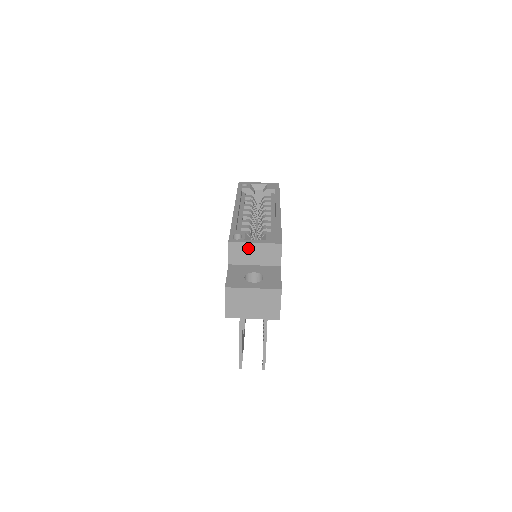
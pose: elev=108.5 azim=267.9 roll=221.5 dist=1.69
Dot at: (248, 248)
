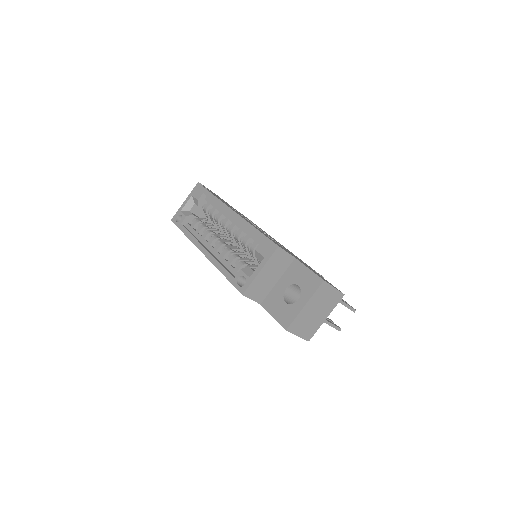
Dot at: (260, 280)
